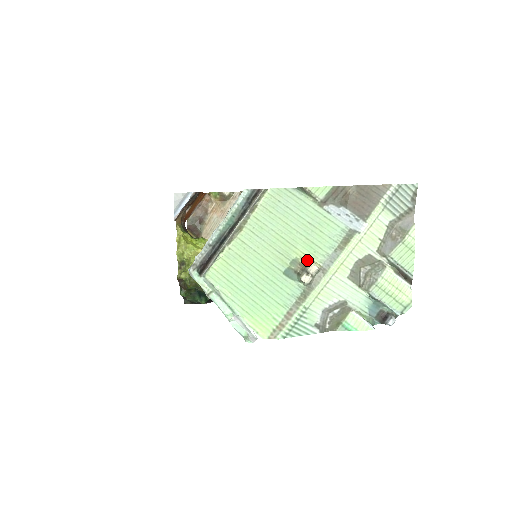
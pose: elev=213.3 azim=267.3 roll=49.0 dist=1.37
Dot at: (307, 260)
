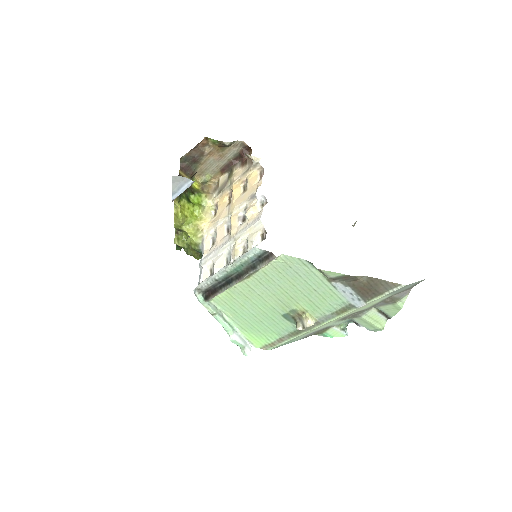
Dot at: (305, 313)
